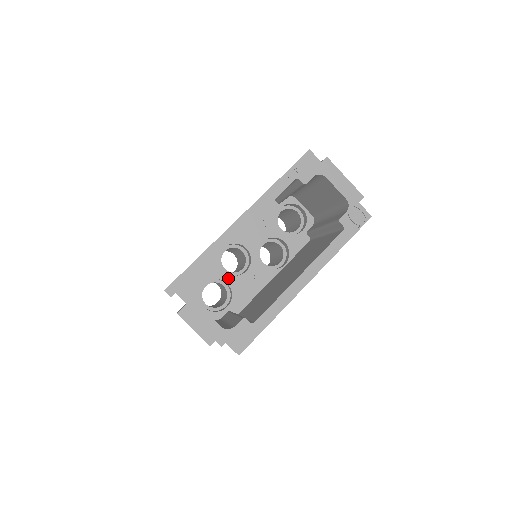
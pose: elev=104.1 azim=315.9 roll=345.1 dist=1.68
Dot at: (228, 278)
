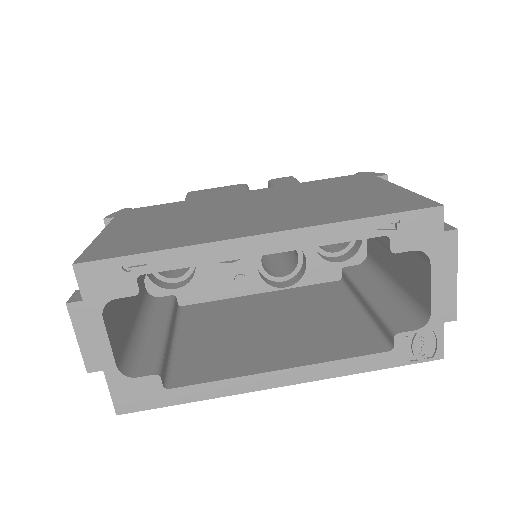
Dot at: occluded
